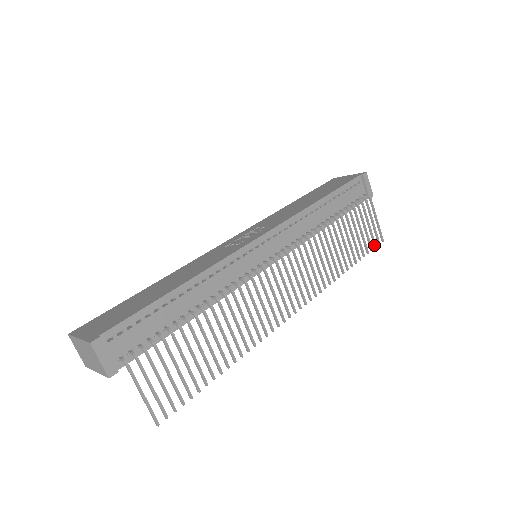
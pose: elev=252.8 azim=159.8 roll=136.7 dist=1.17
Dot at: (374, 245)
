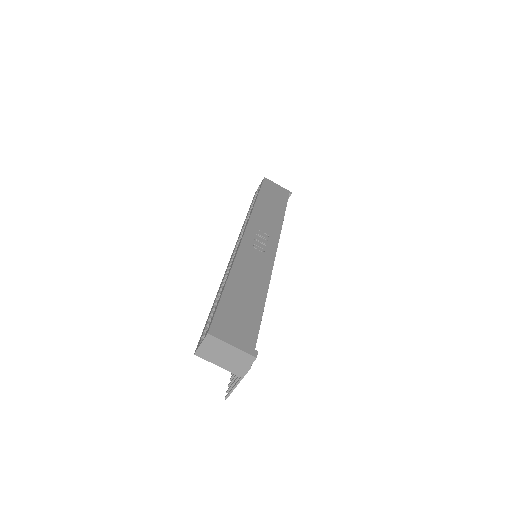
Dot at: occluded
